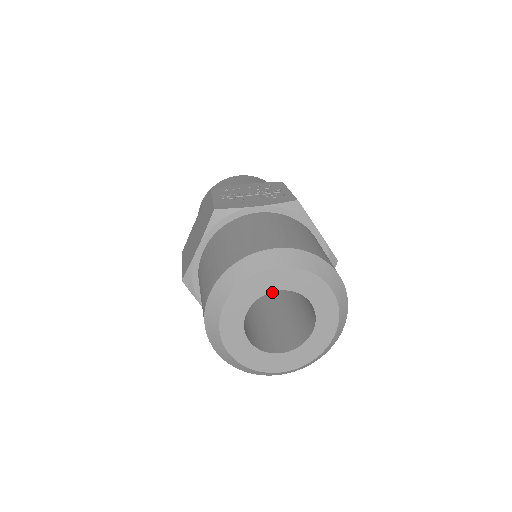
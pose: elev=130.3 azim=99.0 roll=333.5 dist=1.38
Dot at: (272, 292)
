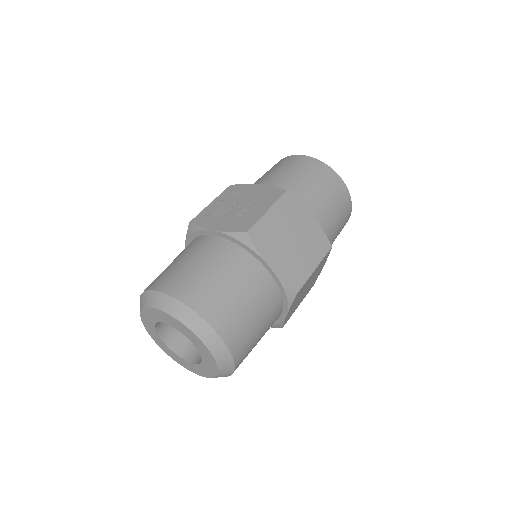
Dot at: occluded
